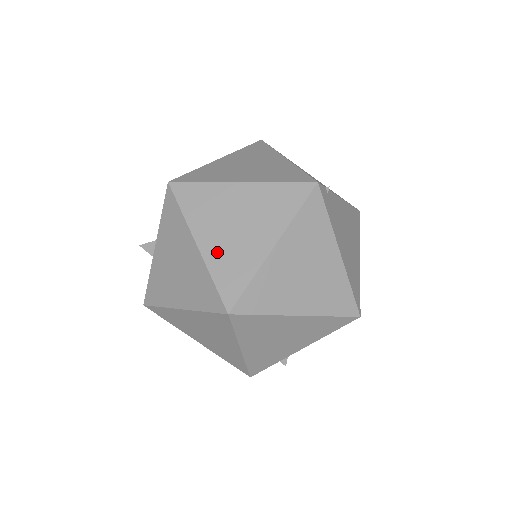
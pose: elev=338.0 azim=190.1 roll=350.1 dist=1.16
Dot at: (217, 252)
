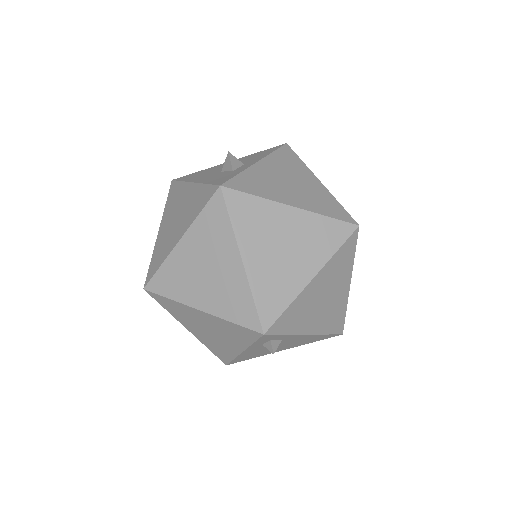
Dot at: occluded
